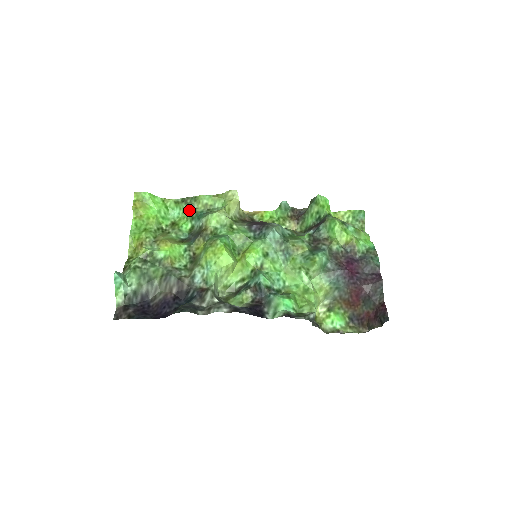
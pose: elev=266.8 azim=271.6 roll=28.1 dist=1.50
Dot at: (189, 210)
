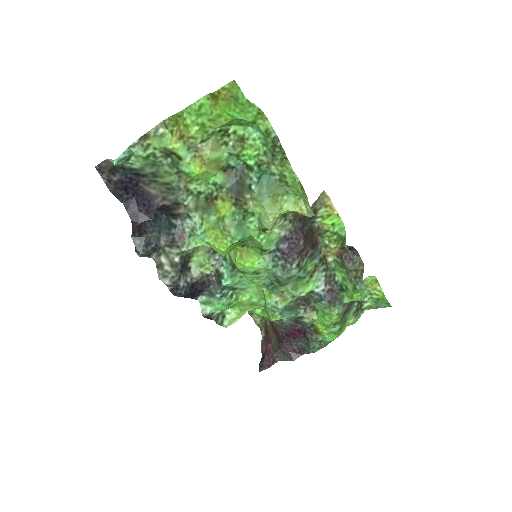
Dot at: (267, 155)
